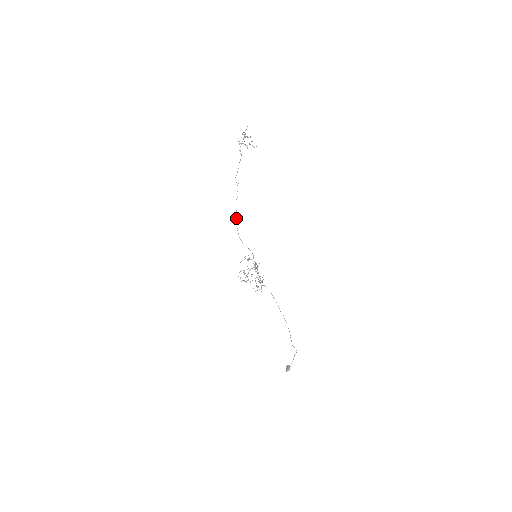
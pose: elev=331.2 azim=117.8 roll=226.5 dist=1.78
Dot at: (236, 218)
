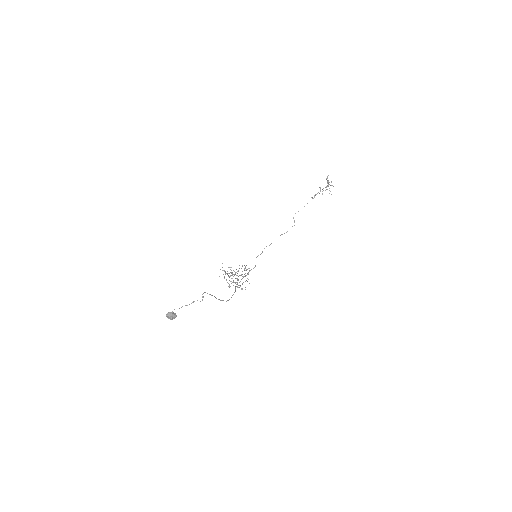
Dot at: (269, 245)
